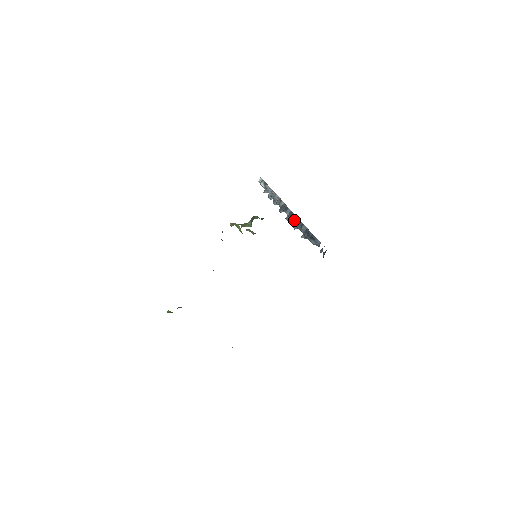
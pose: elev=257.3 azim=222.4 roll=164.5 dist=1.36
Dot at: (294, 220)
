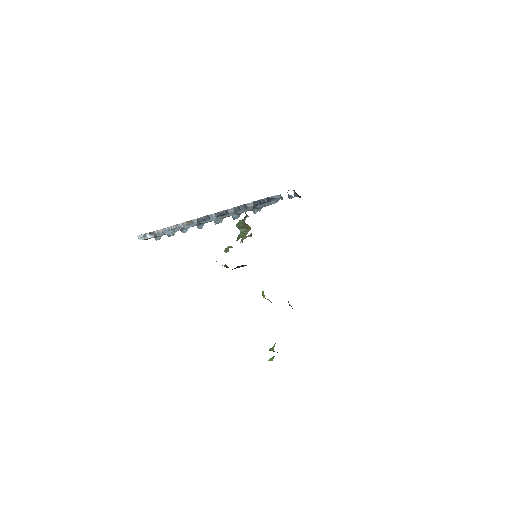
Dot at: (229, 214)
